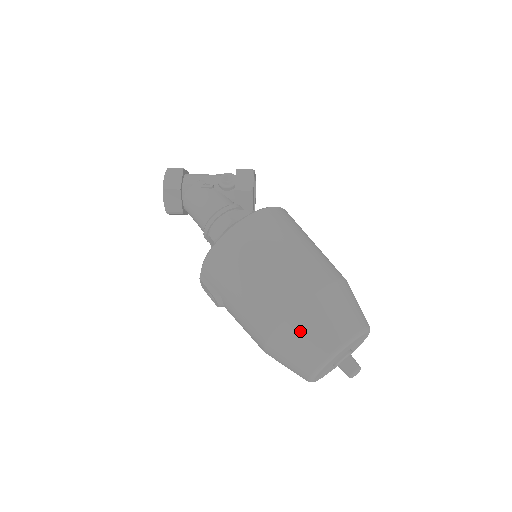
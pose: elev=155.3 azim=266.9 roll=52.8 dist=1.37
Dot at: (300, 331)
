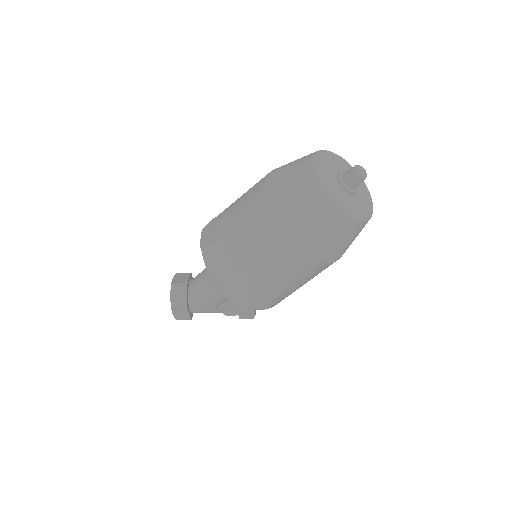
Dot at: occluded
